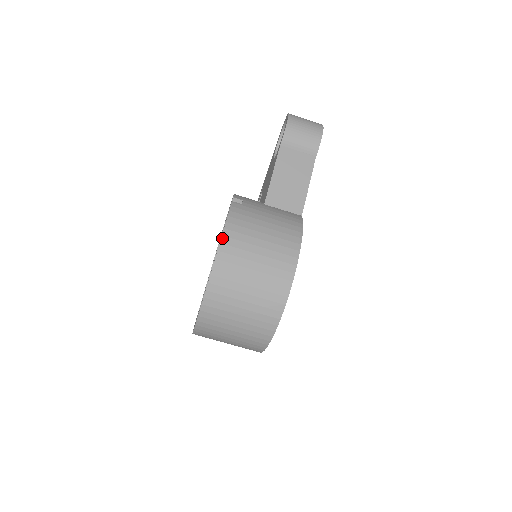
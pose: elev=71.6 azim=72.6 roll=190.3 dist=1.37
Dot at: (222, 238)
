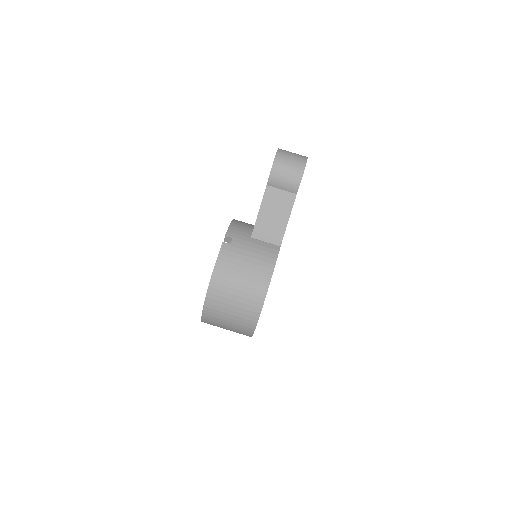
Dot at: (211, 278)
